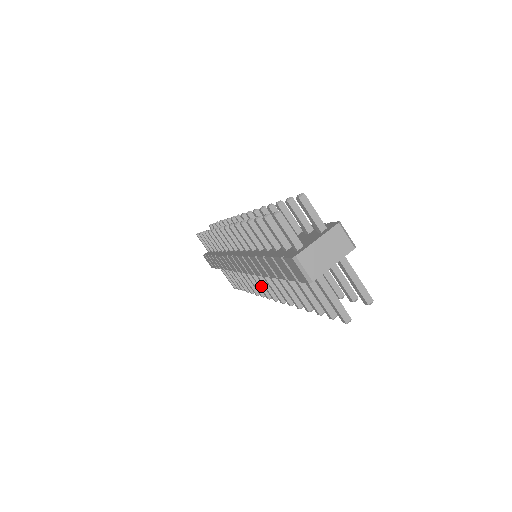
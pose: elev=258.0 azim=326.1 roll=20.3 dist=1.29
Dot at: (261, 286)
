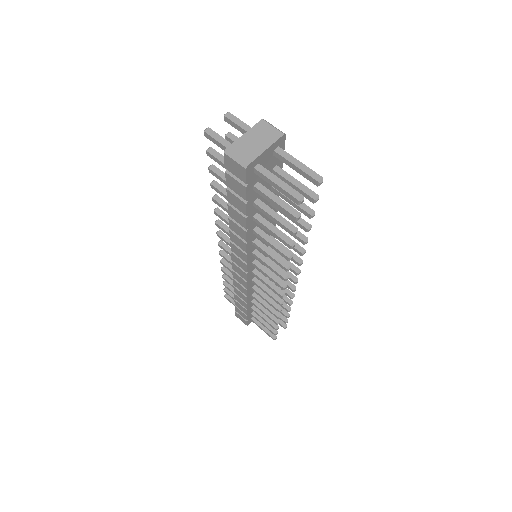
Dot at: (270, 285)
